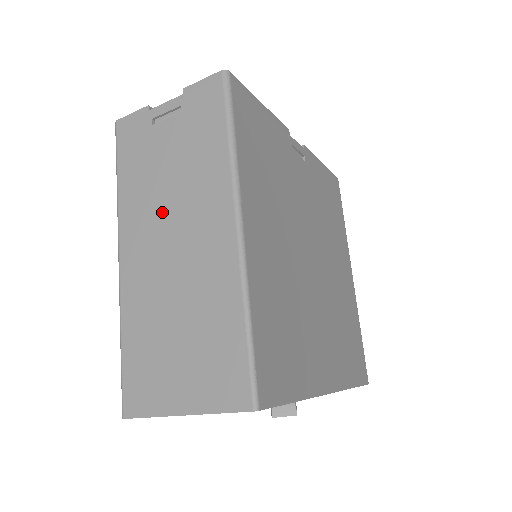
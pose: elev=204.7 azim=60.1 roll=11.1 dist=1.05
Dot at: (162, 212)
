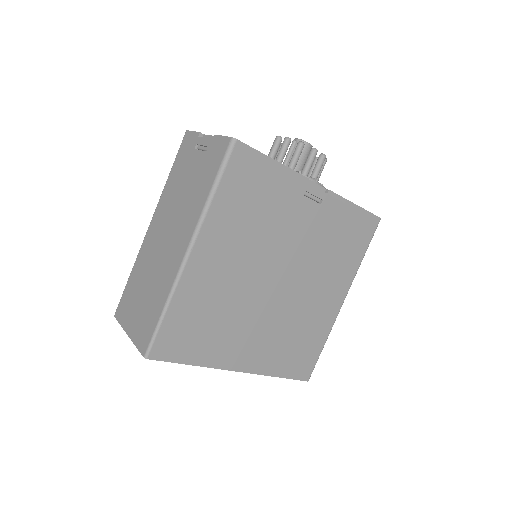
Dot at: (171, 213)
